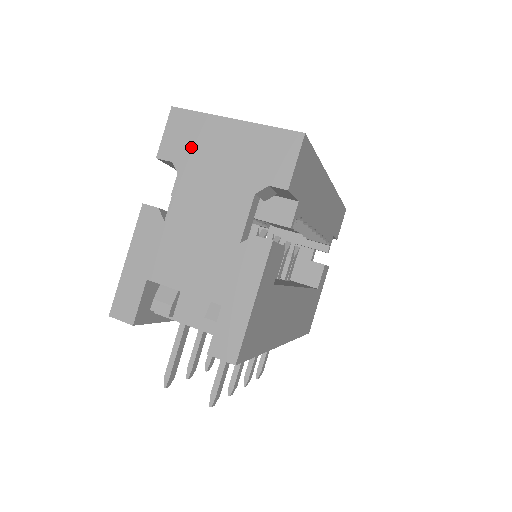
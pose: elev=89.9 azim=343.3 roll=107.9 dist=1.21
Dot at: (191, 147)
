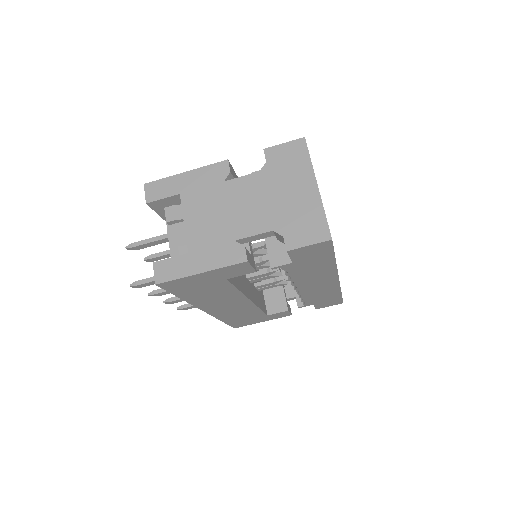
Dot at: (283, 168)
